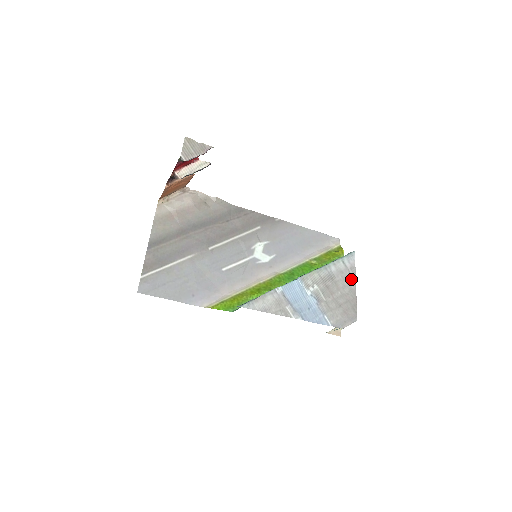
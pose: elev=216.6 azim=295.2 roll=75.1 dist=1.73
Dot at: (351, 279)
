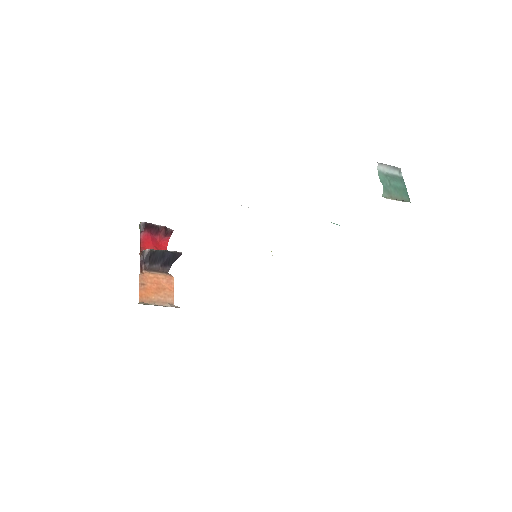
Dot at: occluded
